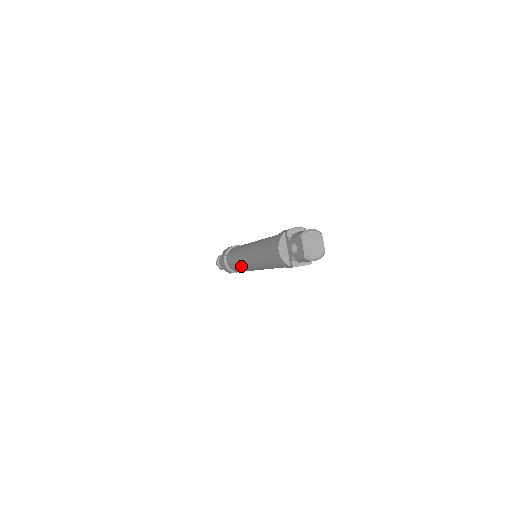
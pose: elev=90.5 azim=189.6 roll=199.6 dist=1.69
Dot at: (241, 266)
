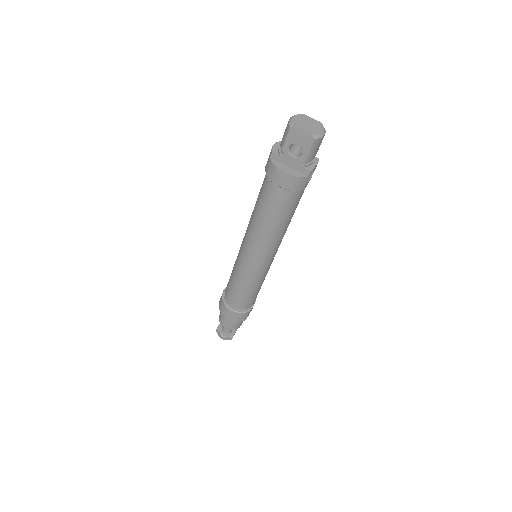
Dot at: (253, 281)
